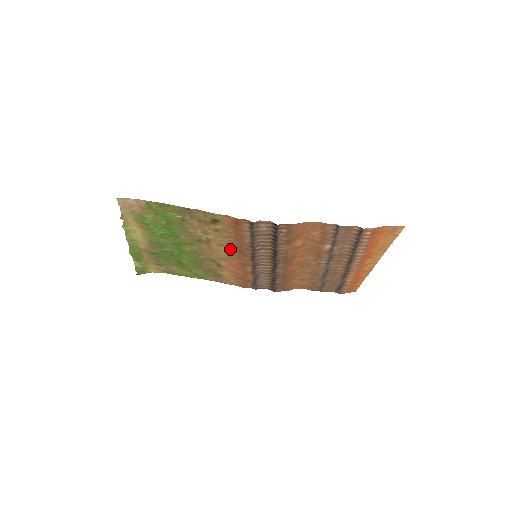
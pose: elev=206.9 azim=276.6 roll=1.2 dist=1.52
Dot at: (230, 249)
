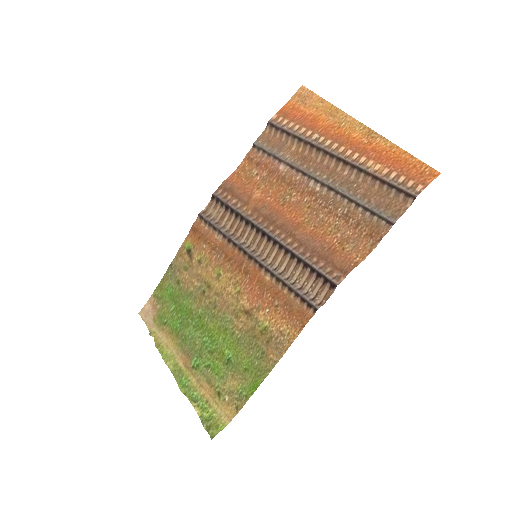
Dot at: (227, 272)
